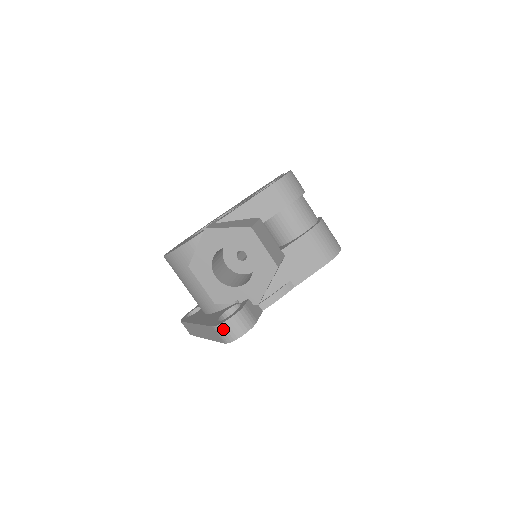
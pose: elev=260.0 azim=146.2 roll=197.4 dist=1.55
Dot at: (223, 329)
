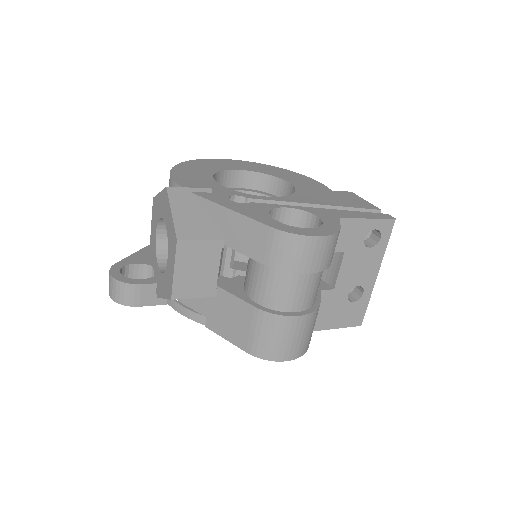
Dot at: (109, 277)
